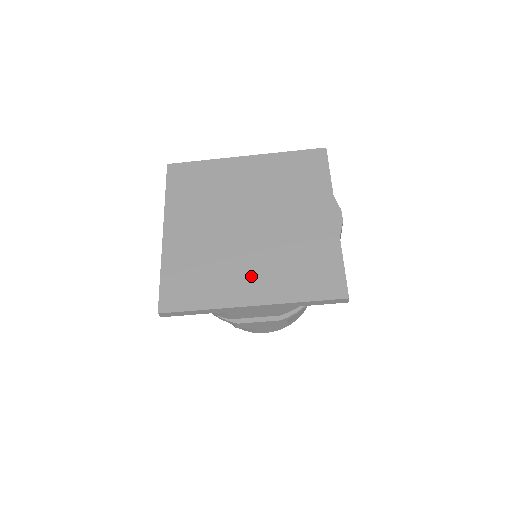
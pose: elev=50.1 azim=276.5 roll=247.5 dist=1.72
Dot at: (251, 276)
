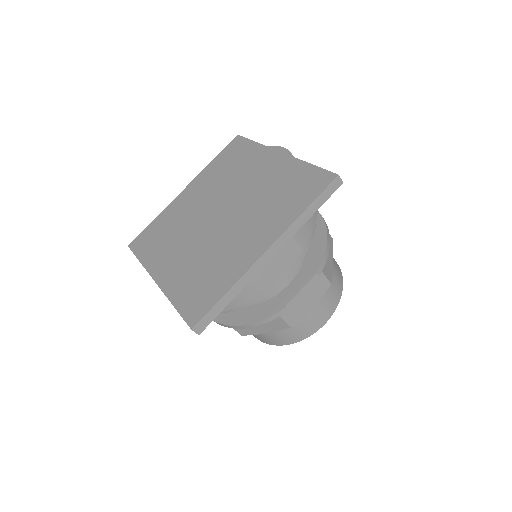
Dot at: (248, 237)
